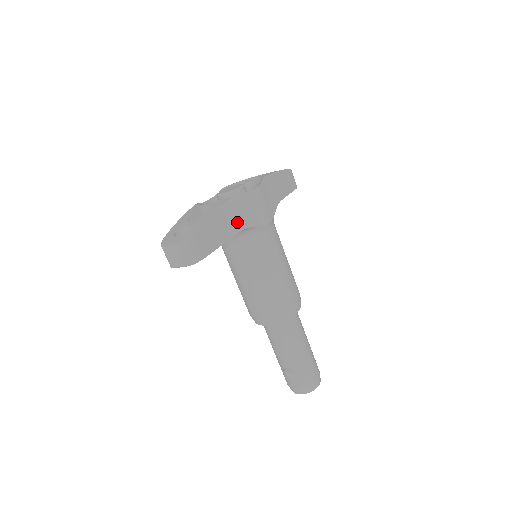
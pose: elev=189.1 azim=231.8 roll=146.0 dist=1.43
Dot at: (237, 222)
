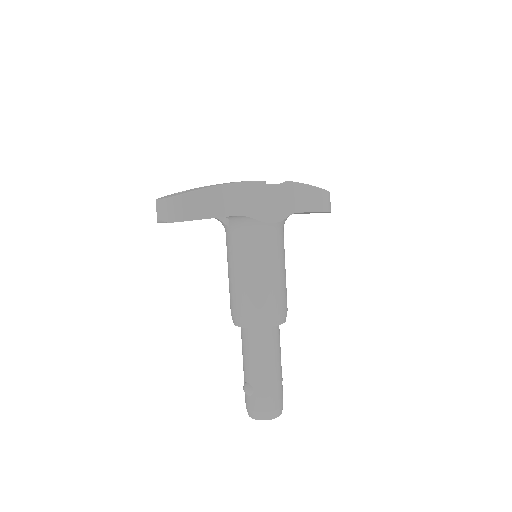
Dot at: (236, 205)
